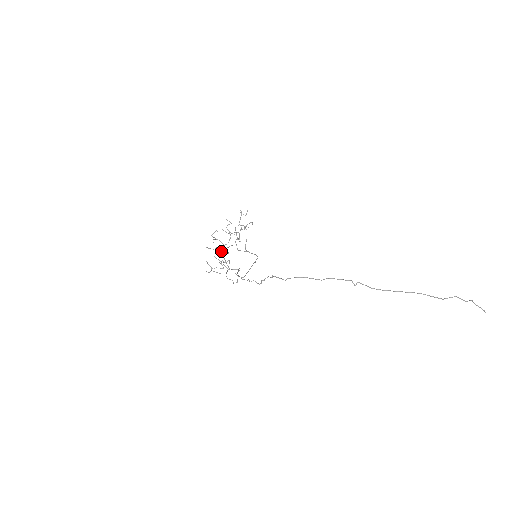
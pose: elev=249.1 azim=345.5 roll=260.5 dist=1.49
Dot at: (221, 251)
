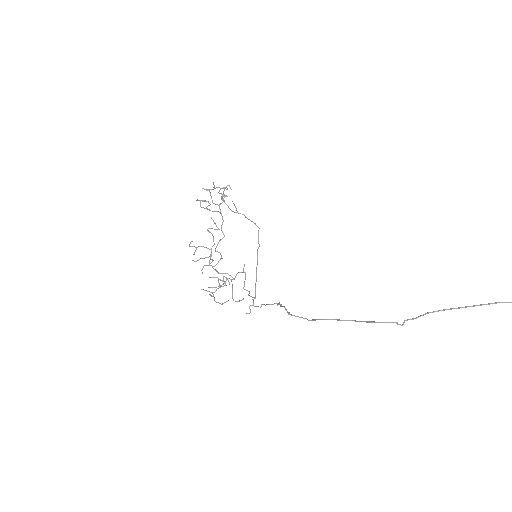
Dot at: occluded
